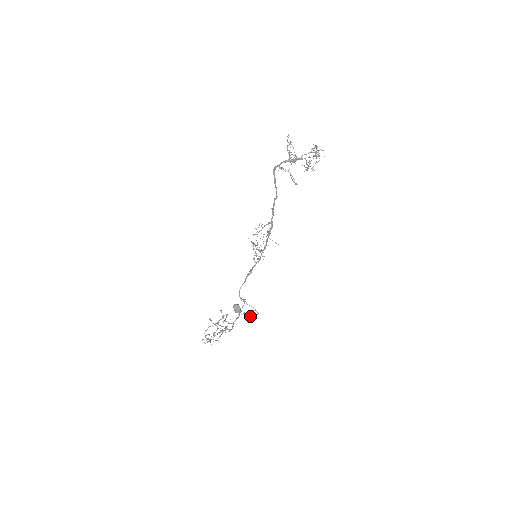
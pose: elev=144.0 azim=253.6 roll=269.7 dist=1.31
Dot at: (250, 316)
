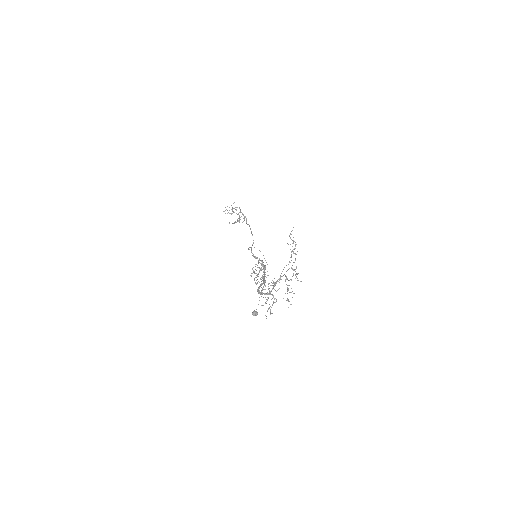
Dot at: occluded
